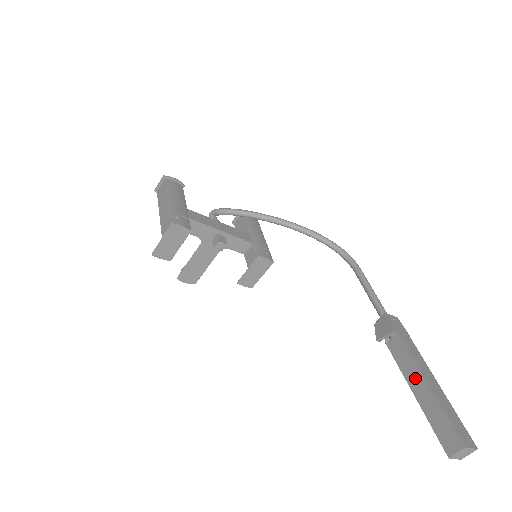
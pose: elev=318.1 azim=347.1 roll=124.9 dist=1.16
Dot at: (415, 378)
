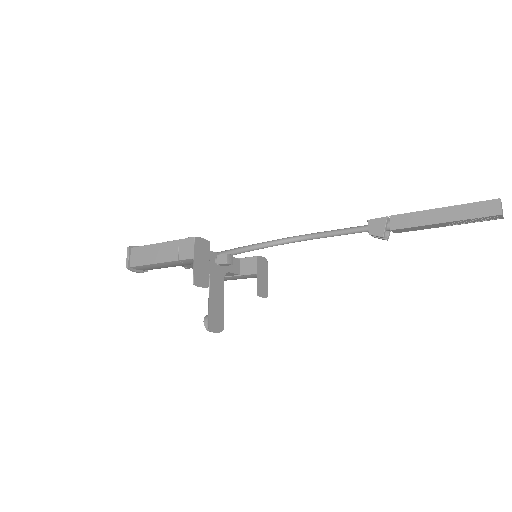
Dot at: (431, 216)
